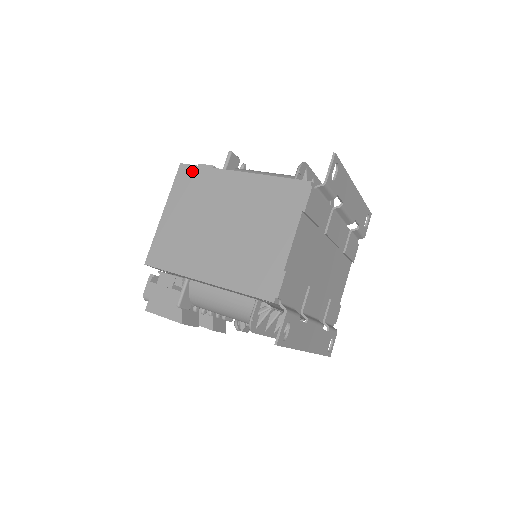
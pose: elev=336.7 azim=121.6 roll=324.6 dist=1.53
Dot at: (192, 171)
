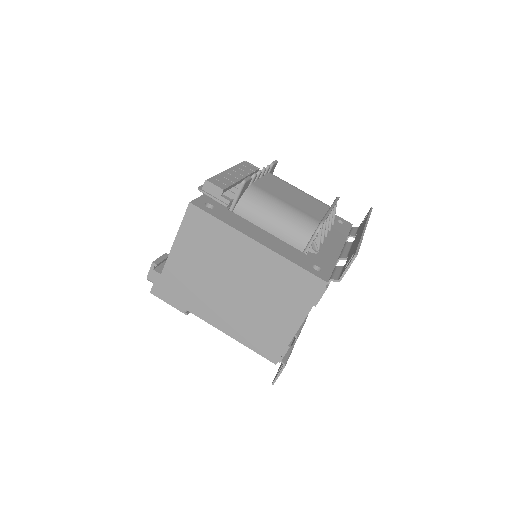
Dot at: (203, 218)
